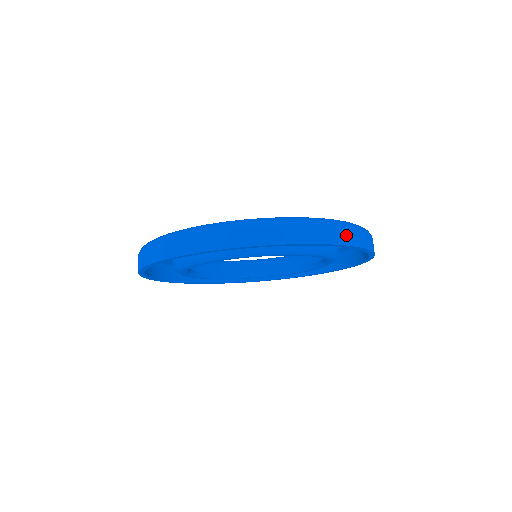
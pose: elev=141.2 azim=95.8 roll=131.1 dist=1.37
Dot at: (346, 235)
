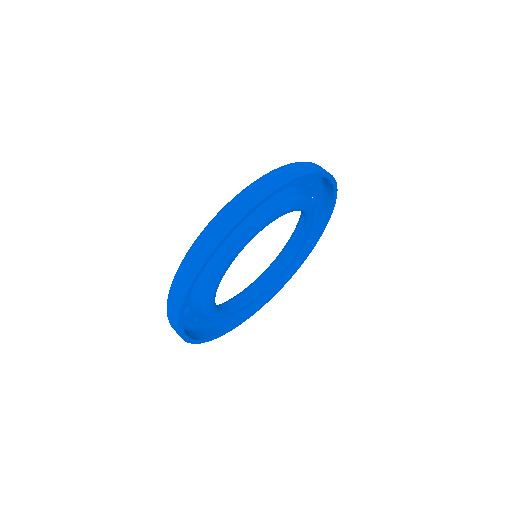
Dot at: occluded
